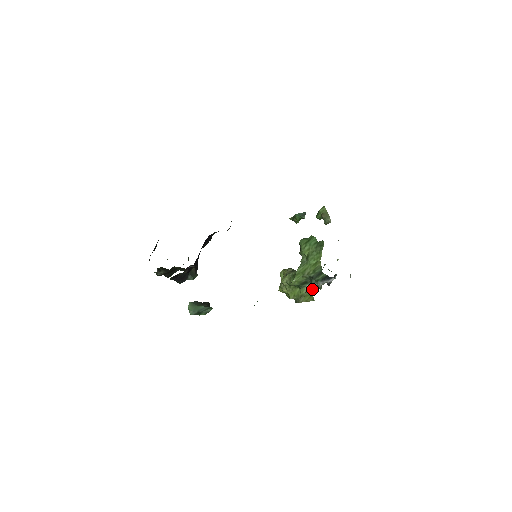
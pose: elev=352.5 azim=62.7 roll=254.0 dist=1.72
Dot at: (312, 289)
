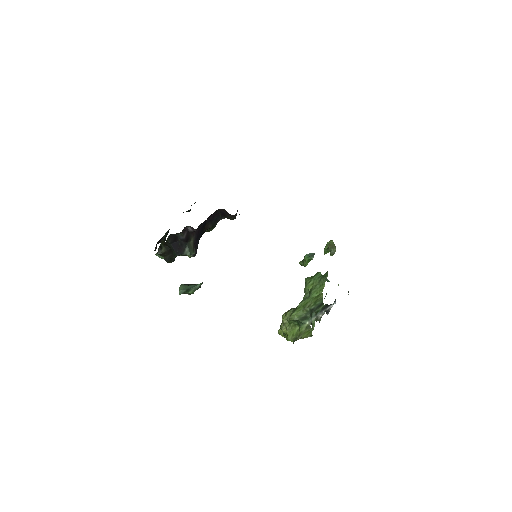
Dot at: (311, 324)
